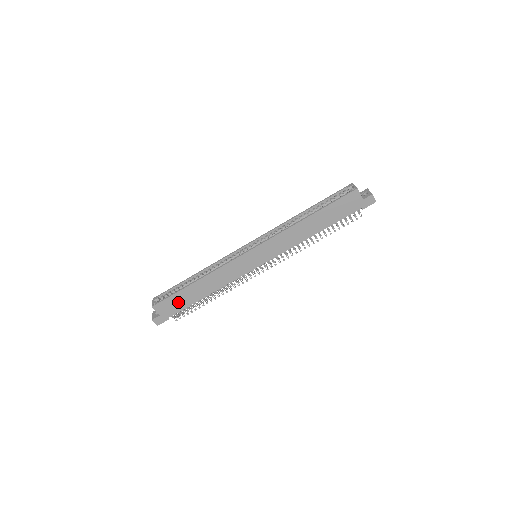
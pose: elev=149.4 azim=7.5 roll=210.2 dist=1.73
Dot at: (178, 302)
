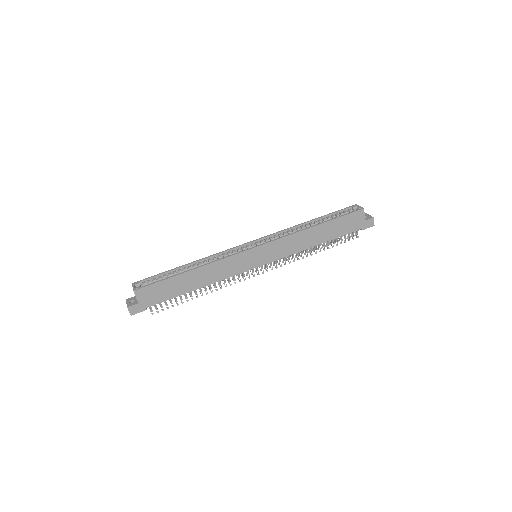
Dot at: (164, 291)
